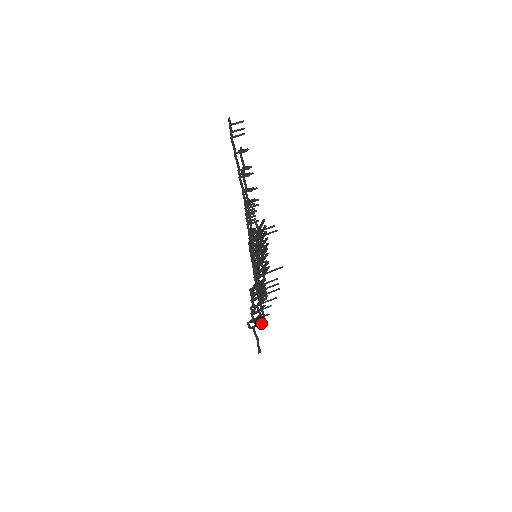
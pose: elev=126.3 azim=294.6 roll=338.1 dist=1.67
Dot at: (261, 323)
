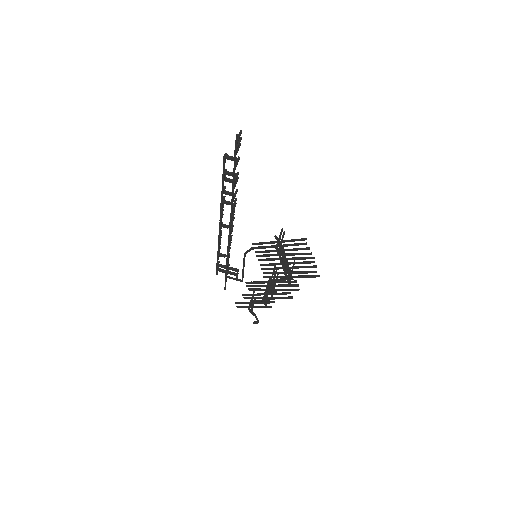
Dot at: occluded
